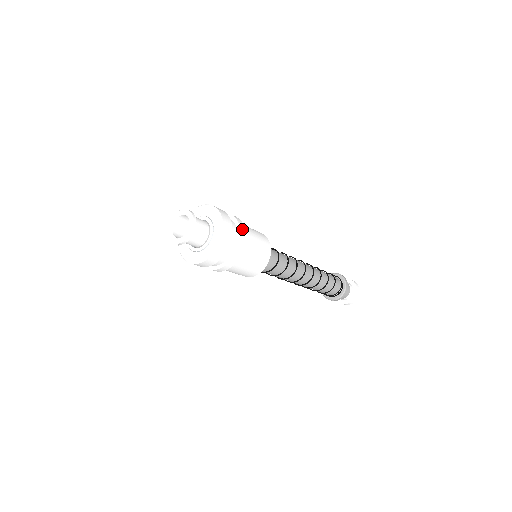
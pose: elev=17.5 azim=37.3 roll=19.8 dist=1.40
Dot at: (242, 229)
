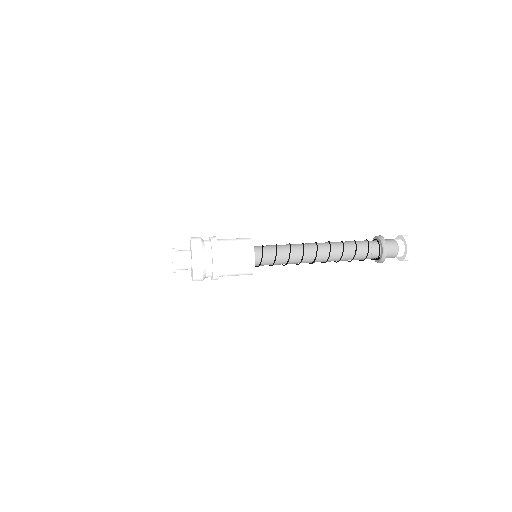
Dot at: (215, 273)
